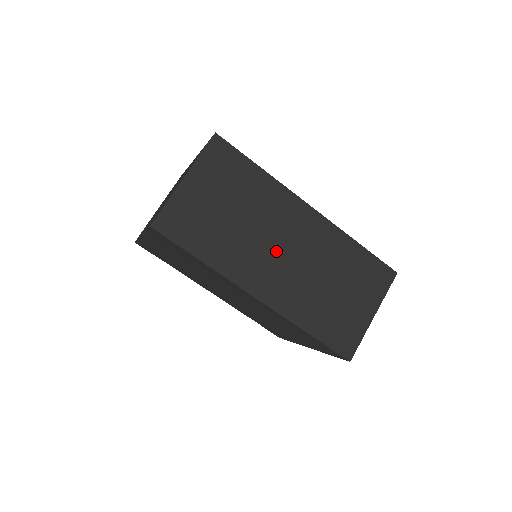
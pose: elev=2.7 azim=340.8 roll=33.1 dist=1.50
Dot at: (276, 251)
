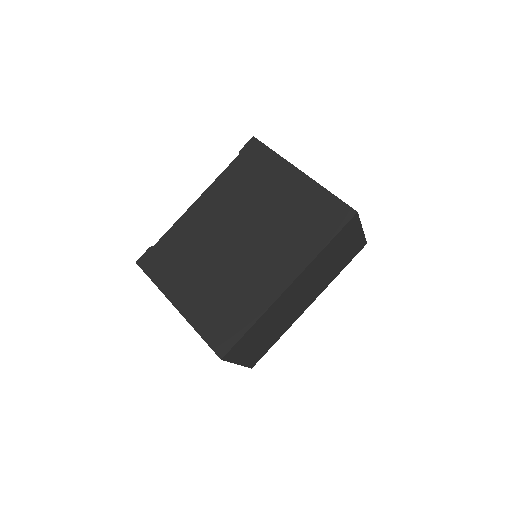
Dot at: (297, 302)
